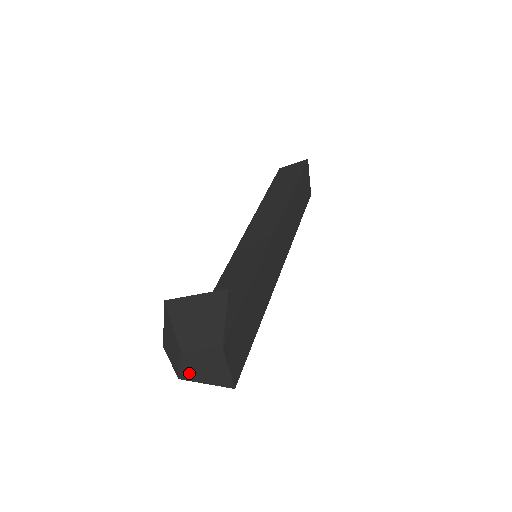
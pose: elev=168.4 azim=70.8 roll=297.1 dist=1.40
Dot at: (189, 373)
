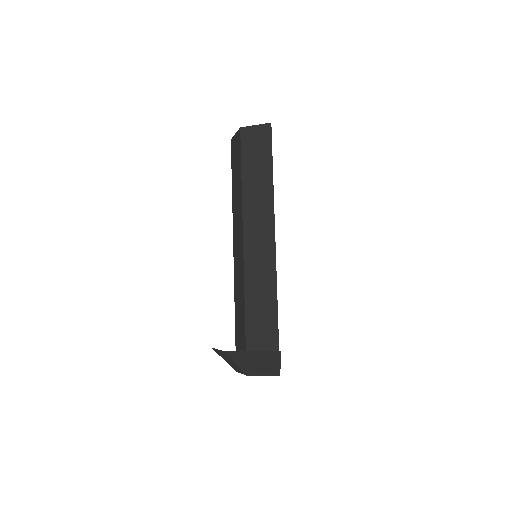
Dot at: occluded
